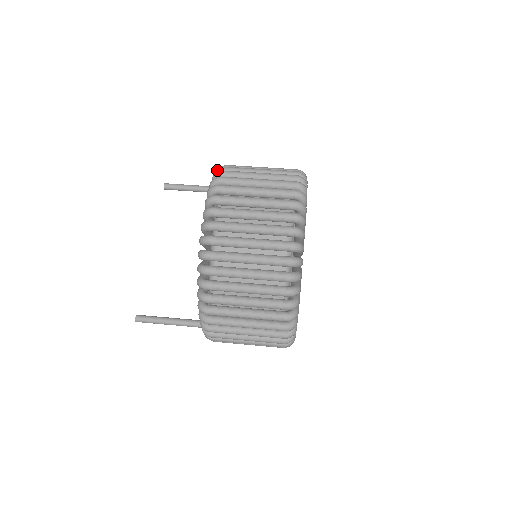
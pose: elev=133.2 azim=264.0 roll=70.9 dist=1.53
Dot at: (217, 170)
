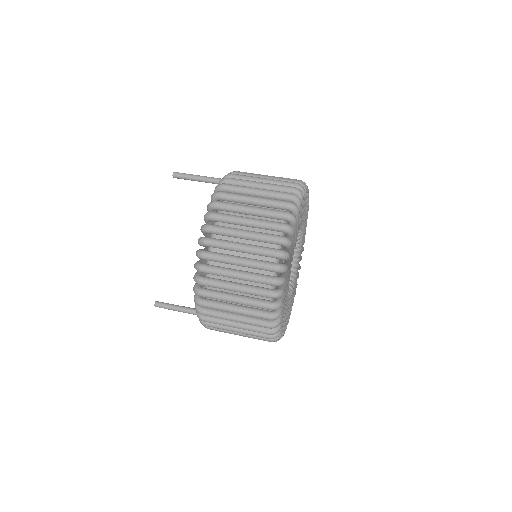
Dot at: (212, 195)
